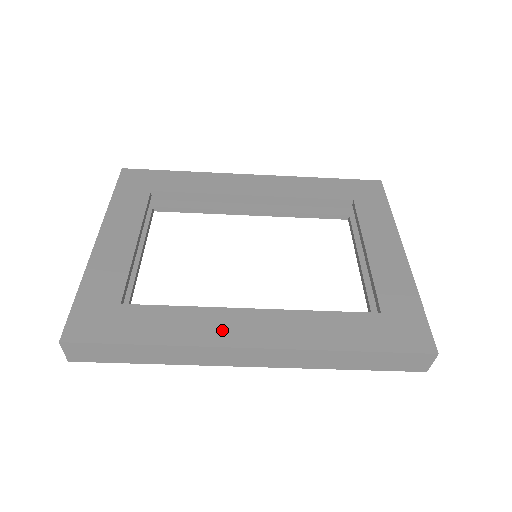
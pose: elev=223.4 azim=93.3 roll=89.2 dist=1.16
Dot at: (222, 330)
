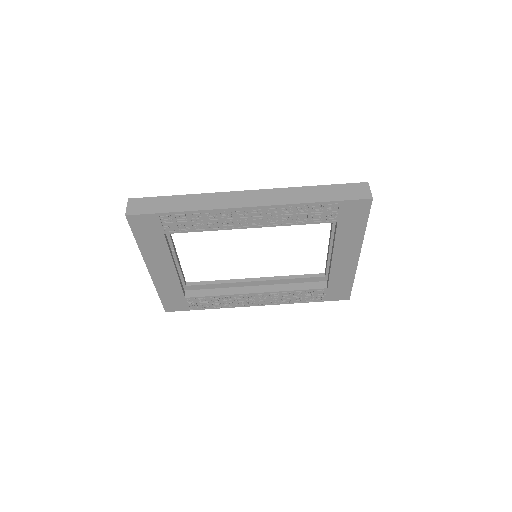
Dot at: occluded
